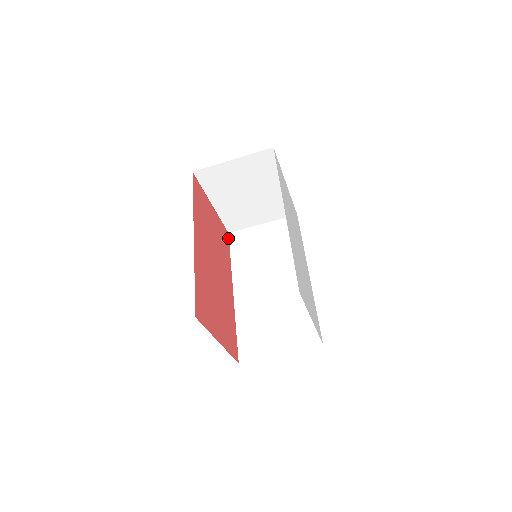
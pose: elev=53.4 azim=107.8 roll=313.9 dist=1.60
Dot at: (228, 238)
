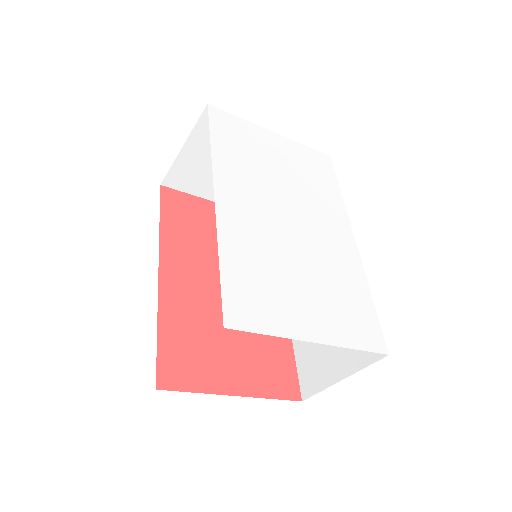
Dot at: occluded
